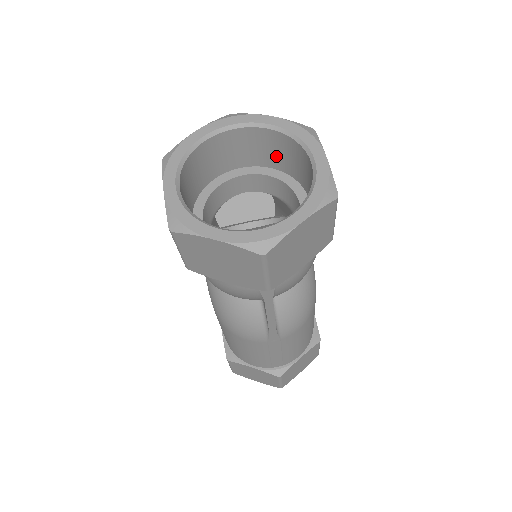
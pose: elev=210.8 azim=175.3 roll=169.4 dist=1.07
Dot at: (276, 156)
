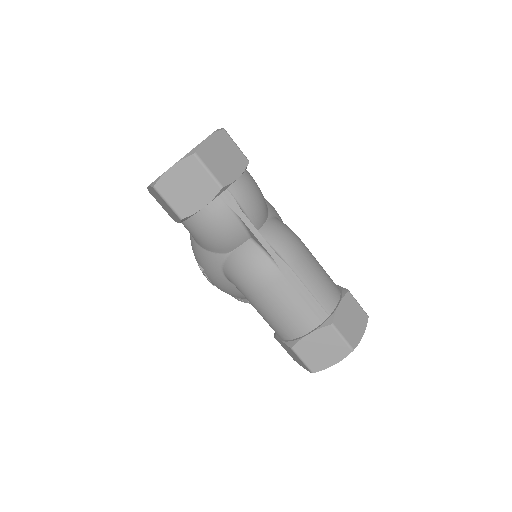
Dot at: occluded
